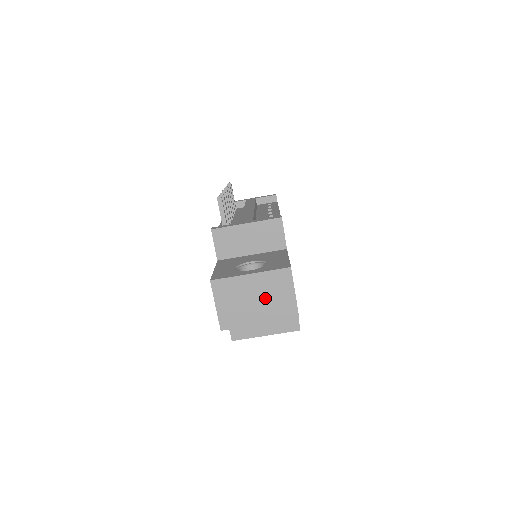
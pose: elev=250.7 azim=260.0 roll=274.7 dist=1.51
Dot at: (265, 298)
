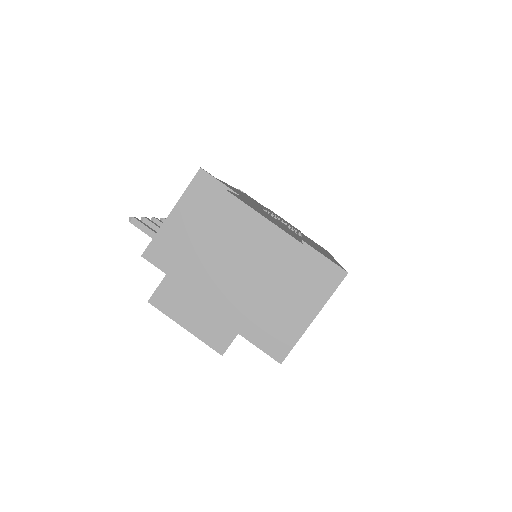
Dot at: (233, 260)
